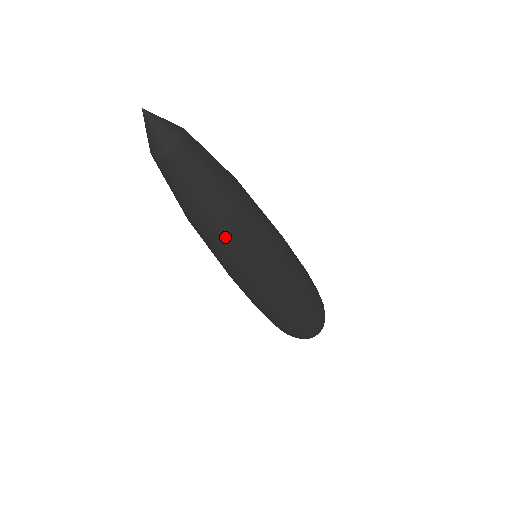
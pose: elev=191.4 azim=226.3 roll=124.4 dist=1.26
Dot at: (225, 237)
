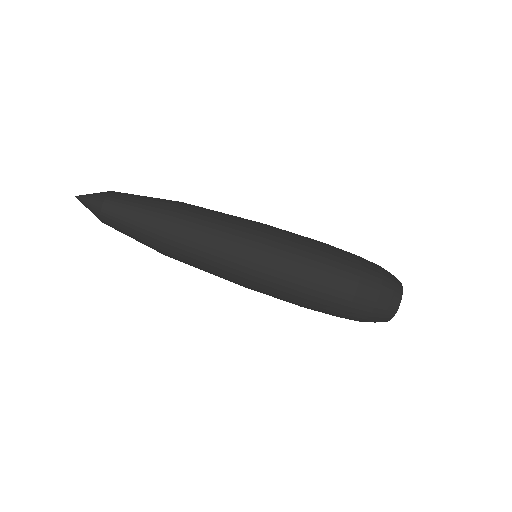
Dot at: (187, 242)
